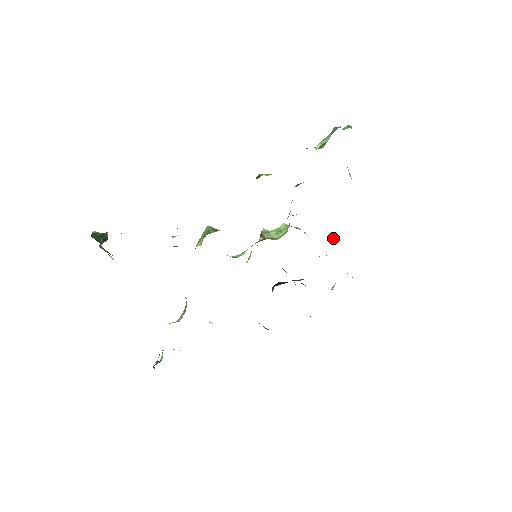
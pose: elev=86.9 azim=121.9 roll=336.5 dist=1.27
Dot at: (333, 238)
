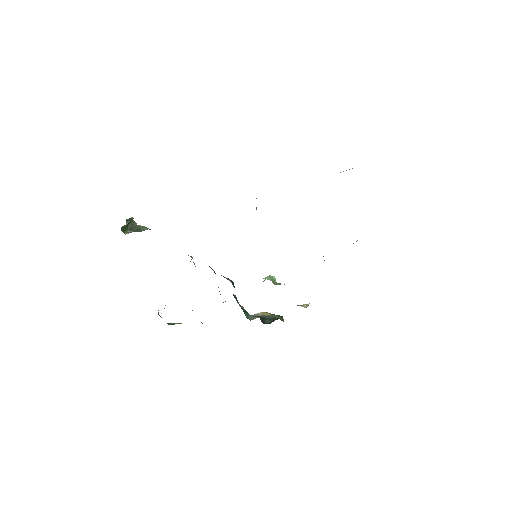
Dot at: occluded
